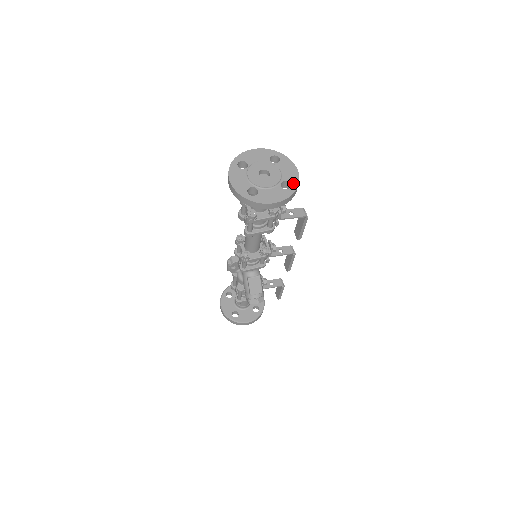
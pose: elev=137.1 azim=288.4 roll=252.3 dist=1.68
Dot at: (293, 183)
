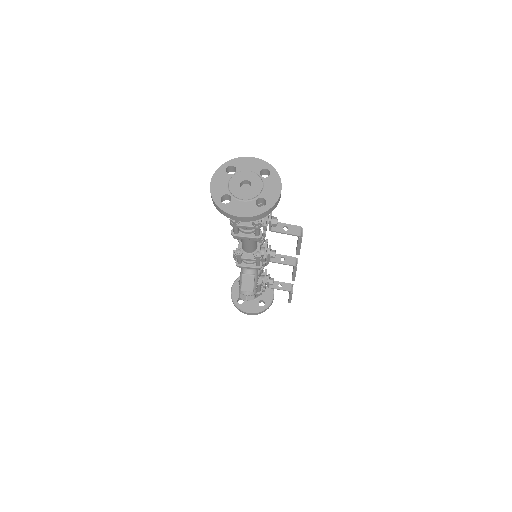
Dot at: (269, 202)
